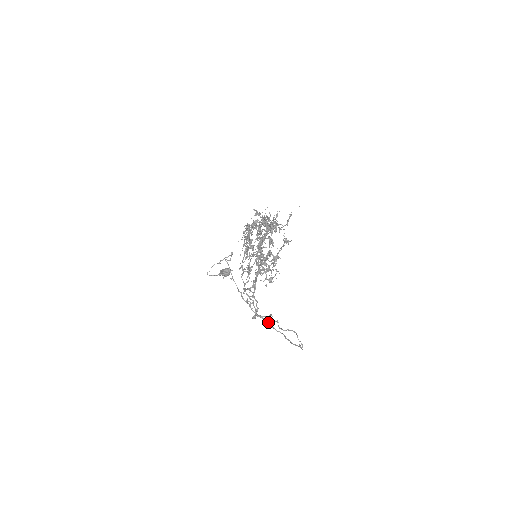
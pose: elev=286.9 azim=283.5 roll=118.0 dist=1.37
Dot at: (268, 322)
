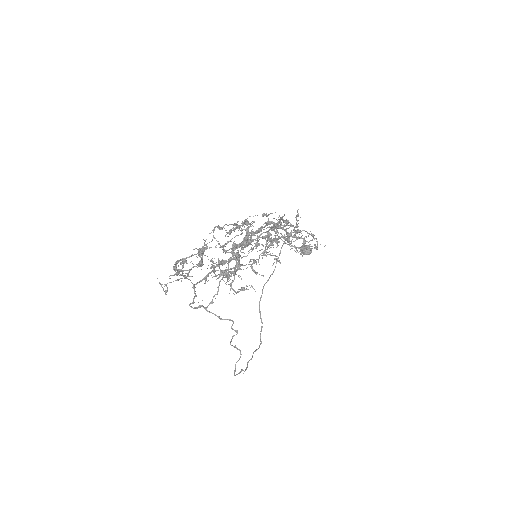
Dot at: occluded
